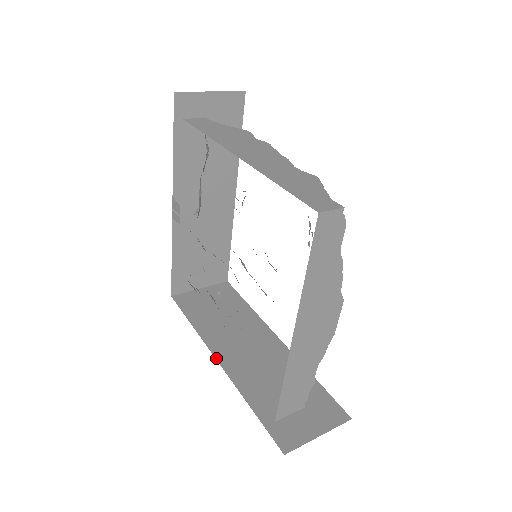
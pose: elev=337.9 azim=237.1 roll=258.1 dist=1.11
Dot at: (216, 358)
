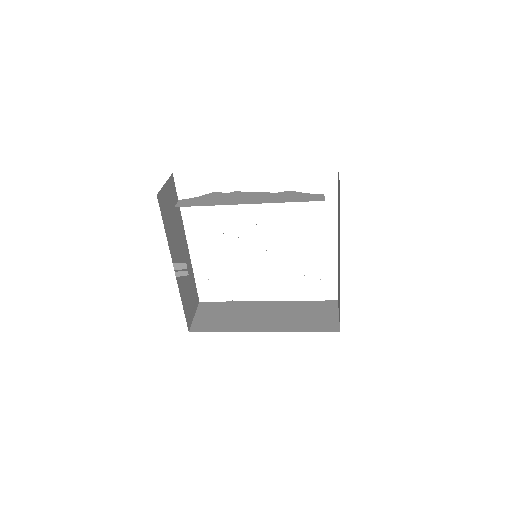
Dot at: occluded
